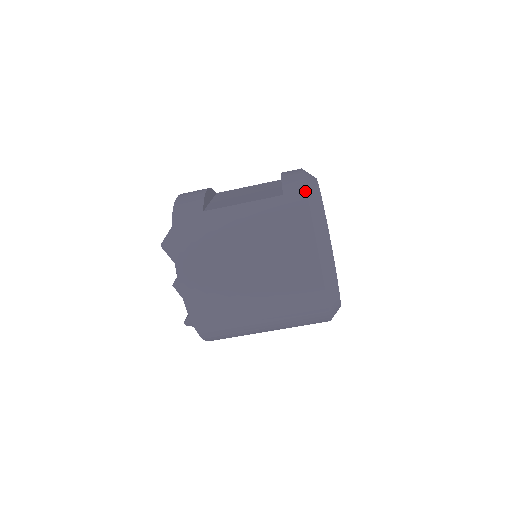
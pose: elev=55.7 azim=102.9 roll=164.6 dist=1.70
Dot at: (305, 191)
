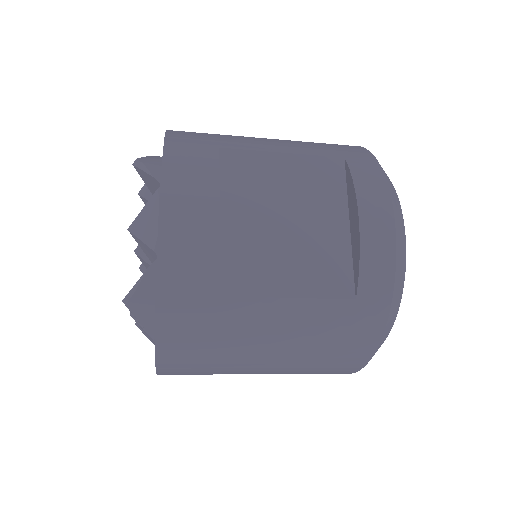
Dot at: (390, 302)
